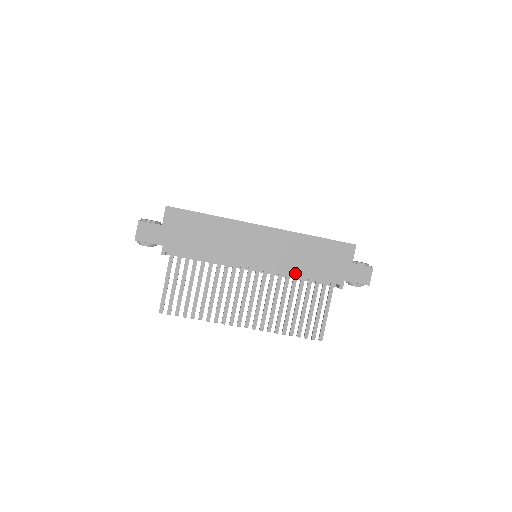
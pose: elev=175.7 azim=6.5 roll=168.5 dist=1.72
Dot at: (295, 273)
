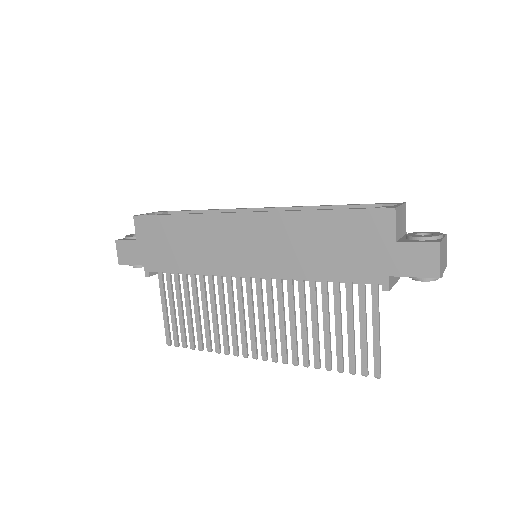
Dot at: (304, 275)
